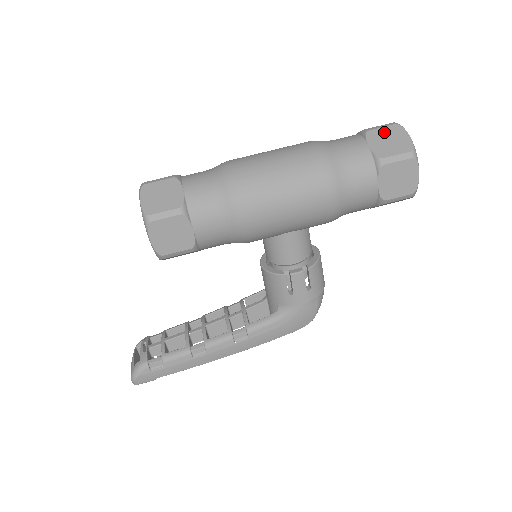
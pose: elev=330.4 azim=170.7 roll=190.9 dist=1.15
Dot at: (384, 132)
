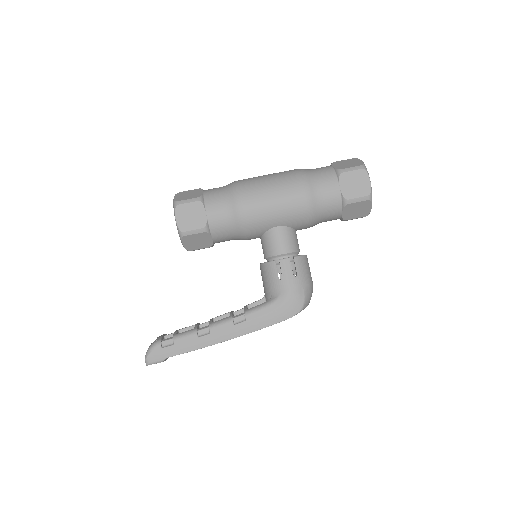
Dot at: (344, 161)
